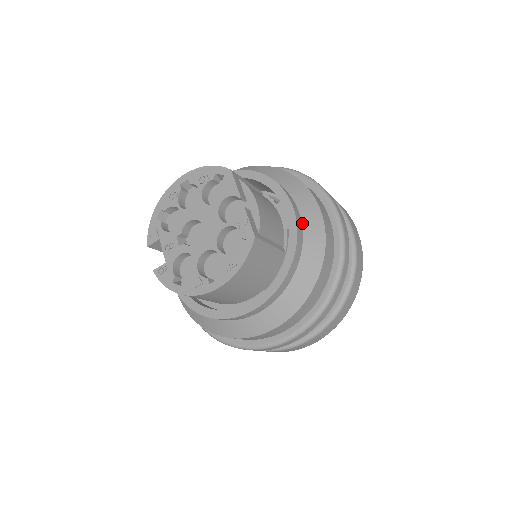
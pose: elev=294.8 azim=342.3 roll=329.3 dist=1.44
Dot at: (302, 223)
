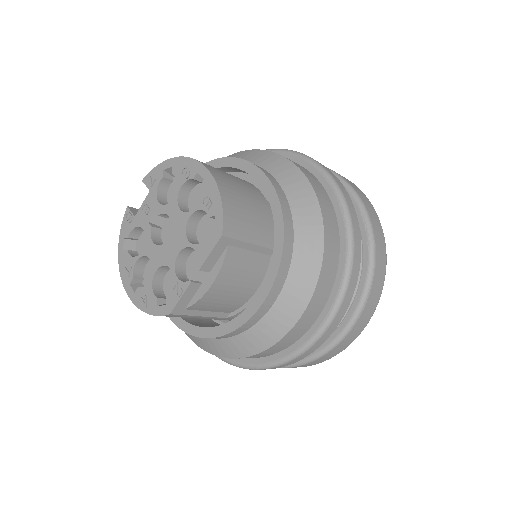
Dot at: (258, 322)
